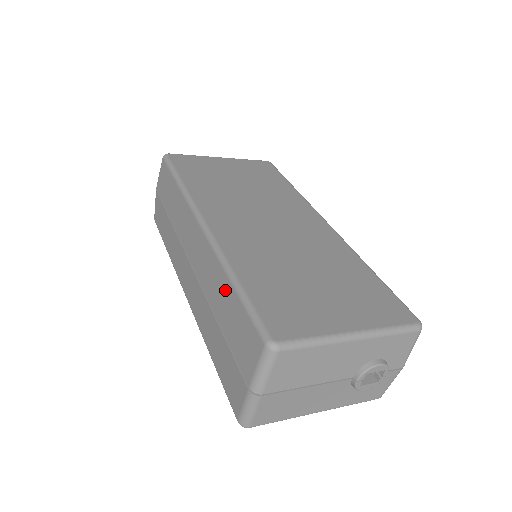
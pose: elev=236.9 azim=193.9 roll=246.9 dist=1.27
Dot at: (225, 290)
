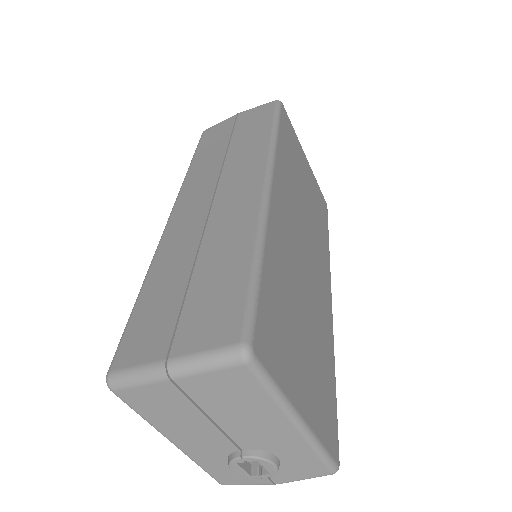
Dot at: (238, 253)
